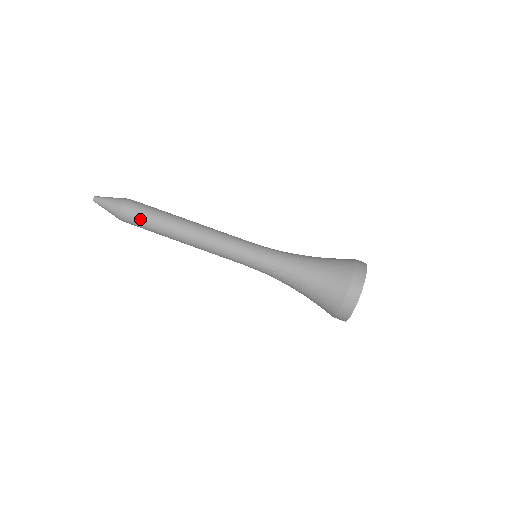
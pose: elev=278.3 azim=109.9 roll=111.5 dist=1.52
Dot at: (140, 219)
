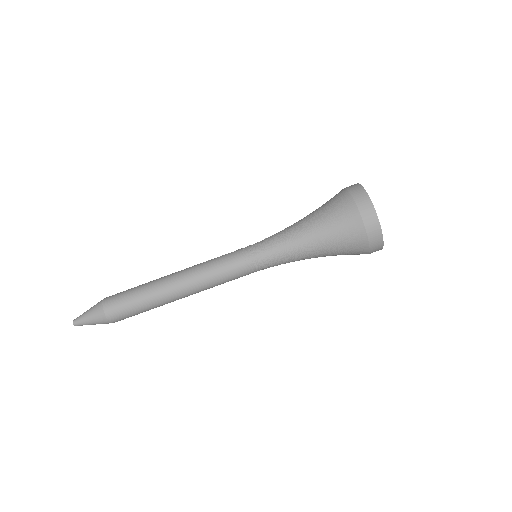
Dot at: (132, 314)
